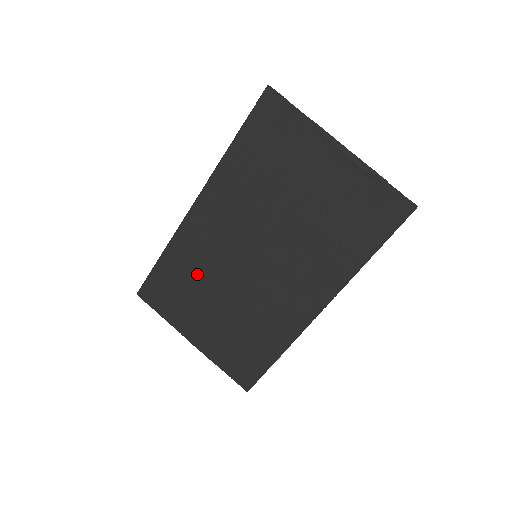
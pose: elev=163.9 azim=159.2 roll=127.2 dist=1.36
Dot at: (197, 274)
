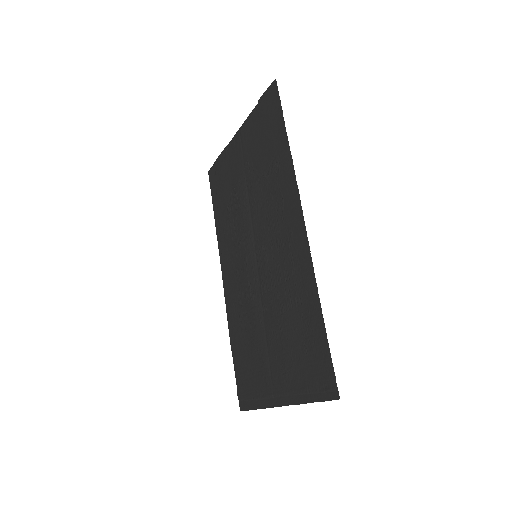
Dot at: (247, 329)
